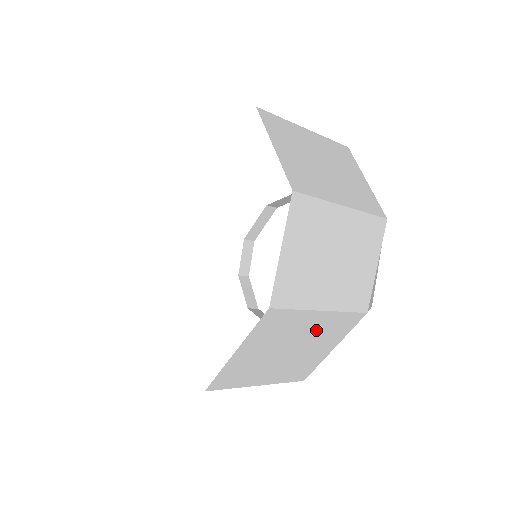
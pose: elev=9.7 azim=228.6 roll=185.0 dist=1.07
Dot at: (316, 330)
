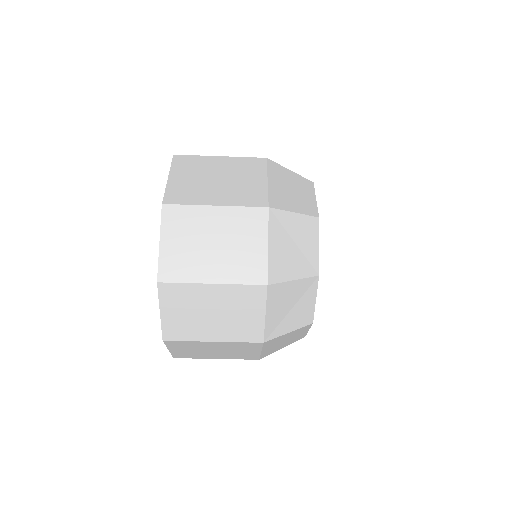
Dot at: (224, 346)
